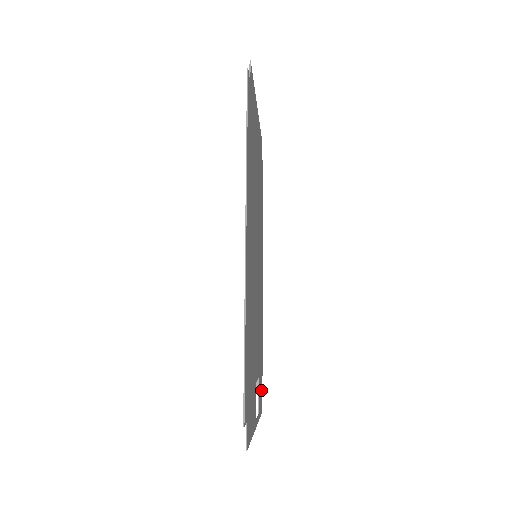
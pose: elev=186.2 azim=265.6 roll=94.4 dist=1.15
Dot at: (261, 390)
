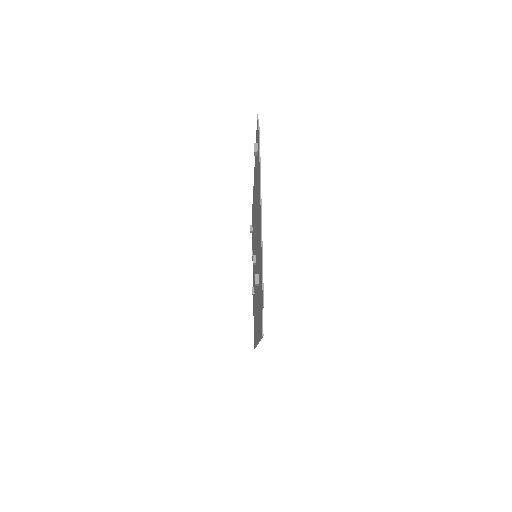
Dot at: occluded
